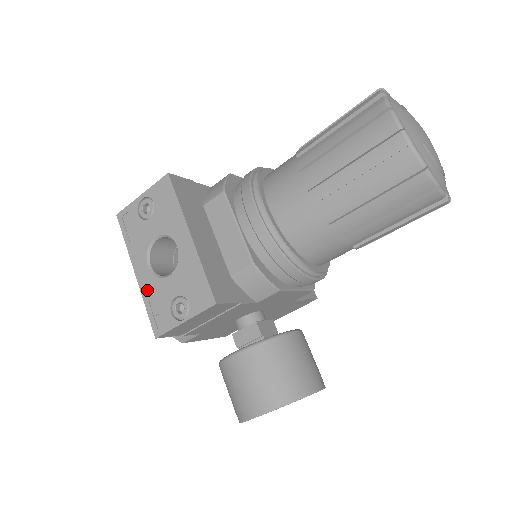
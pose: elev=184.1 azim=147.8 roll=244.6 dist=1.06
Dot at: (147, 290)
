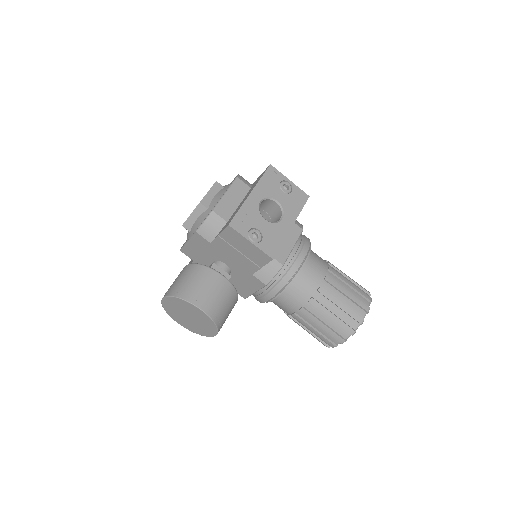
Dot at: (249, 206)
